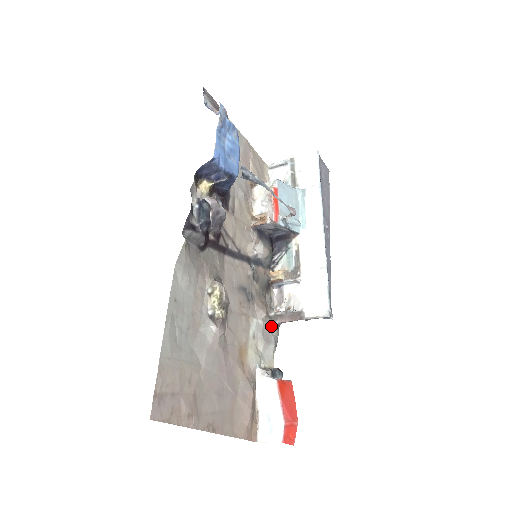
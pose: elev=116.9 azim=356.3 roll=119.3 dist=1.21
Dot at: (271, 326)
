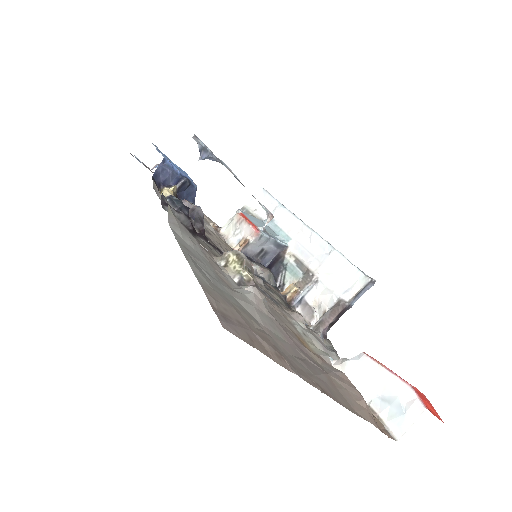
Dot at: (317, 334)
